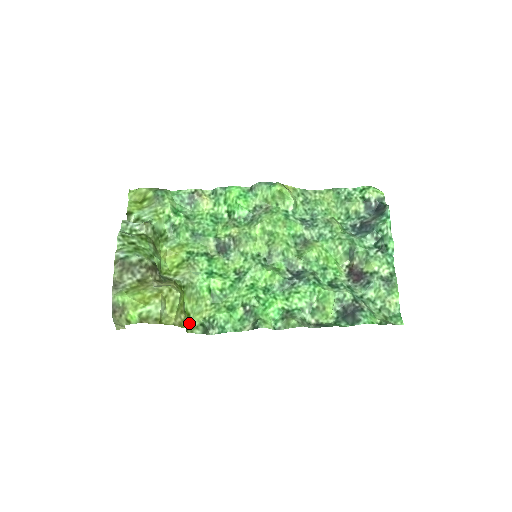
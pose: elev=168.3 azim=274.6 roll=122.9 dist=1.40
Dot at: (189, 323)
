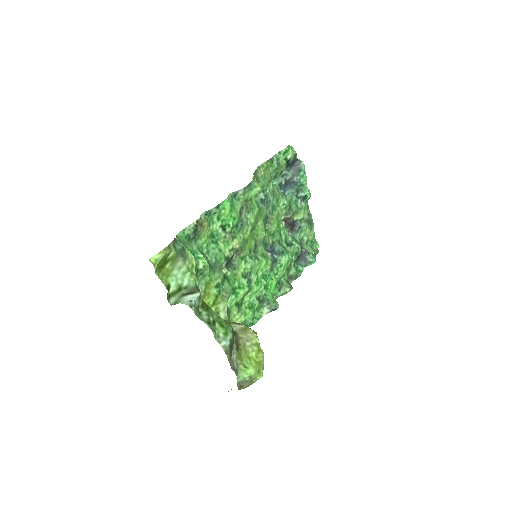
Dot at: occluded
